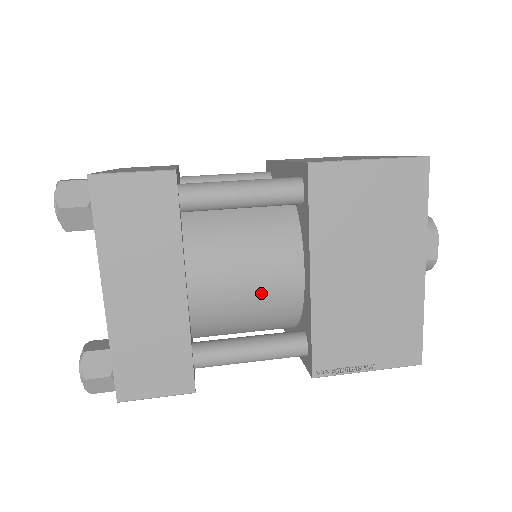
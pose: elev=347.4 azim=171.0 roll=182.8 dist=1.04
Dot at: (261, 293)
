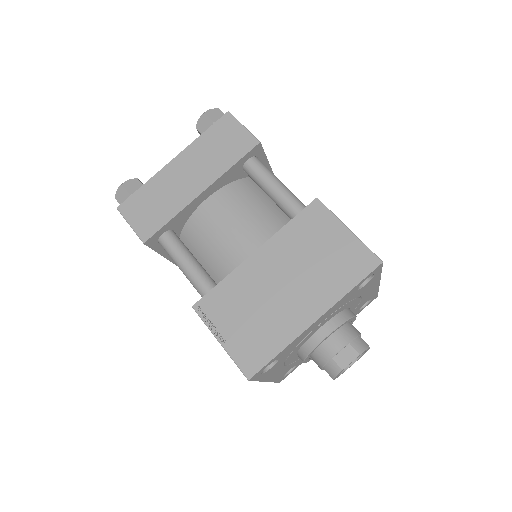
Dot at: (228, 243)
